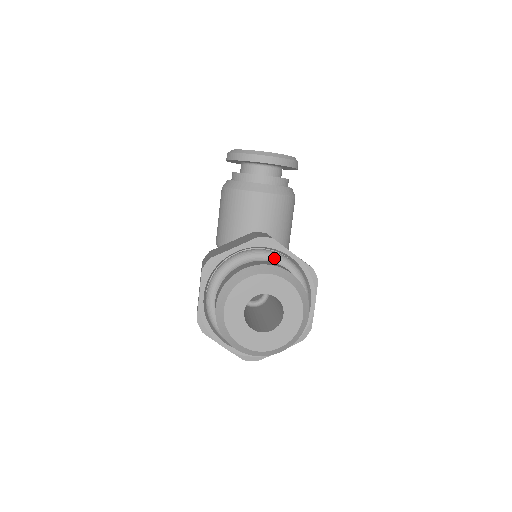
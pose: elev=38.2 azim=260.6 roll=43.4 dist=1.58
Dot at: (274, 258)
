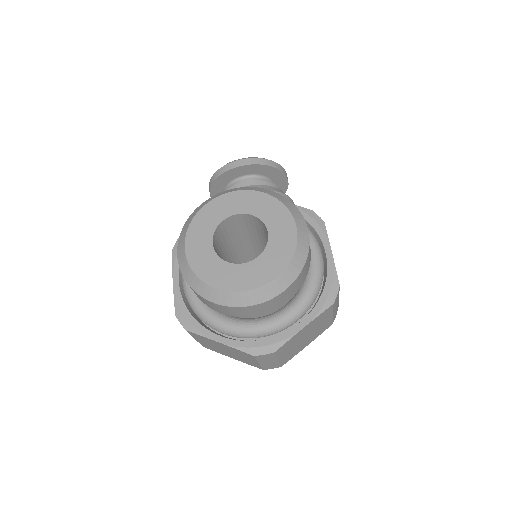
Dot at: occluded
